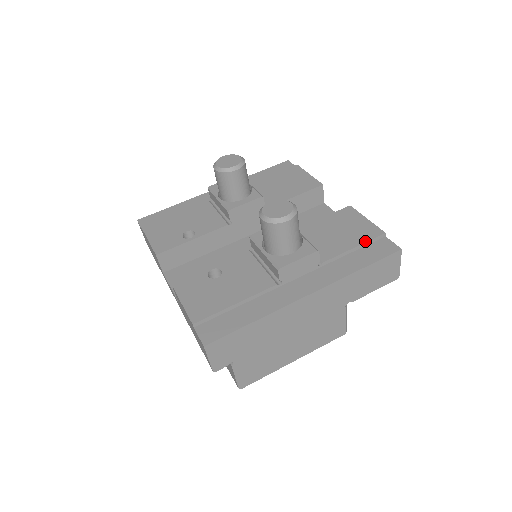
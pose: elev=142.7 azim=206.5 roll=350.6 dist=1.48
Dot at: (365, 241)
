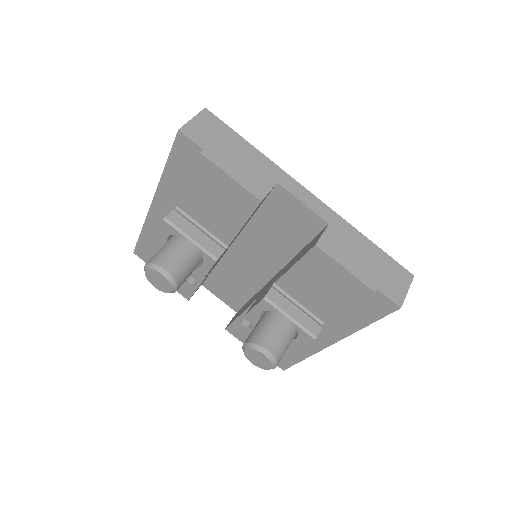
Dot at: (356, 303)
